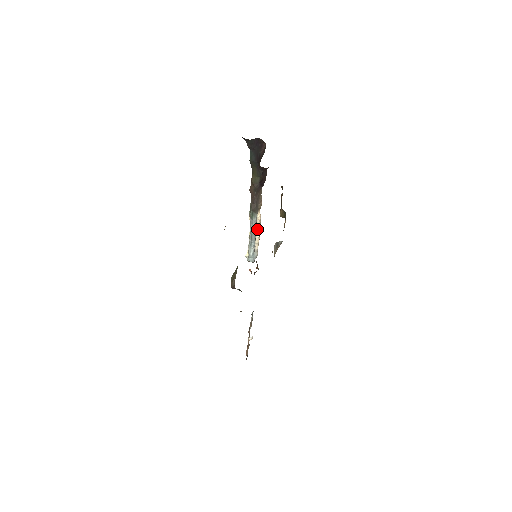
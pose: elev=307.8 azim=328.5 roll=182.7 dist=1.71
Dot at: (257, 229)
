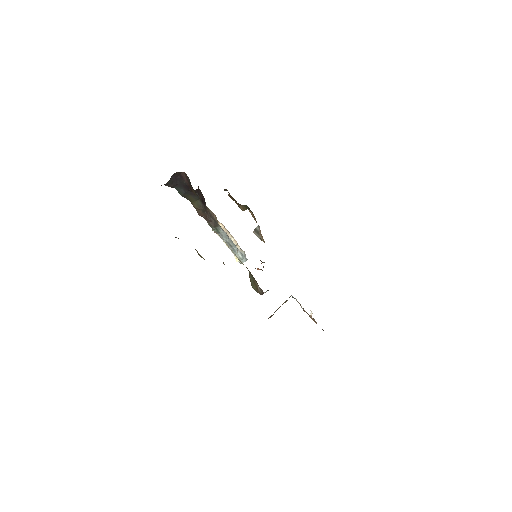
Dot at: occluded
